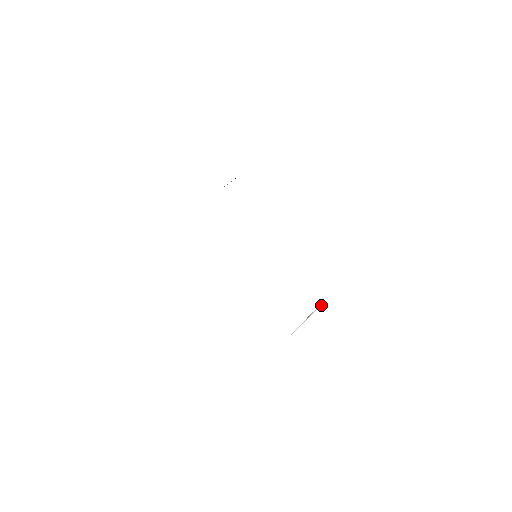
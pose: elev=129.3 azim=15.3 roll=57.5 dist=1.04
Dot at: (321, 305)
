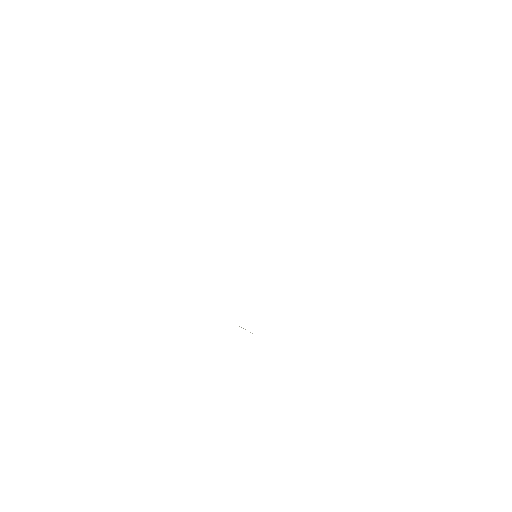
Dot at: occluded
